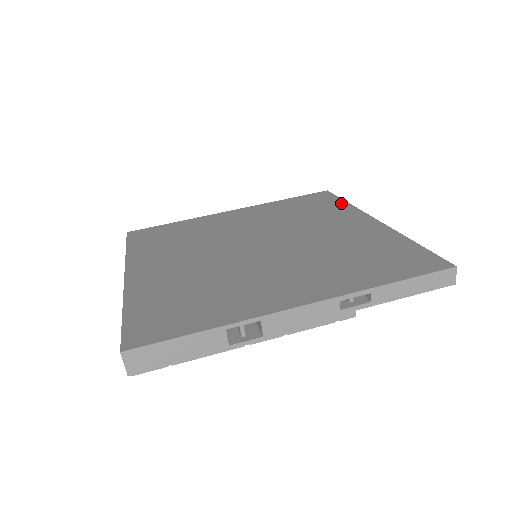
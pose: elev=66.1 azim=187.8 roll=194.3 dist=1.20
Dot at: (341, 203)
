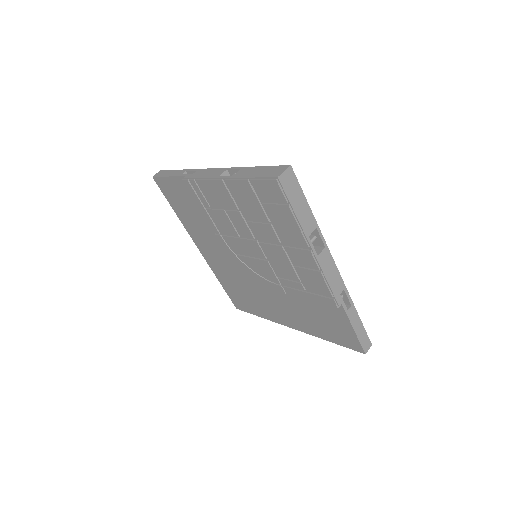
Dot at: occluded
